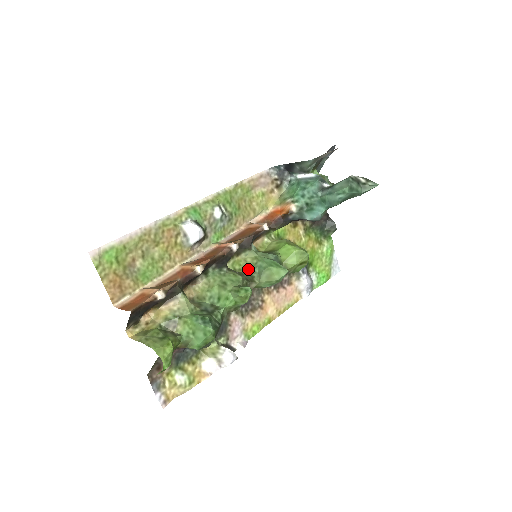
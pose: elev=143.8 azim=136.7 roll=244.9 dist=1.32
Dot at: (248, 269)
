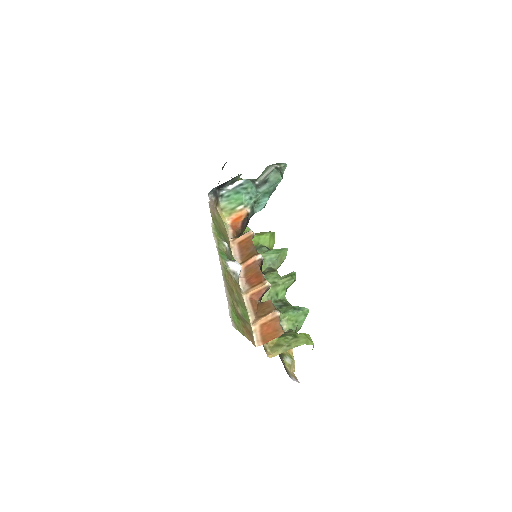
Dot at: (264, 266)
